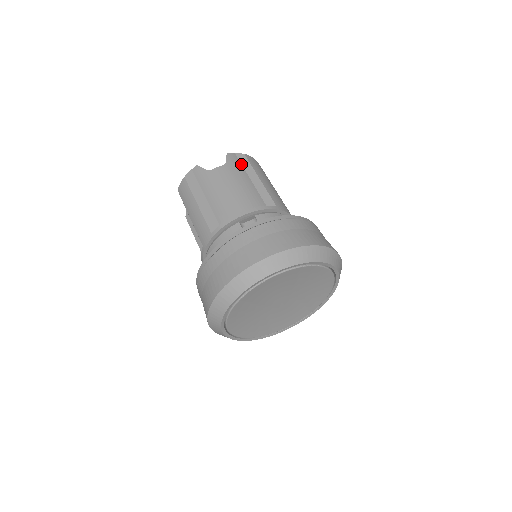
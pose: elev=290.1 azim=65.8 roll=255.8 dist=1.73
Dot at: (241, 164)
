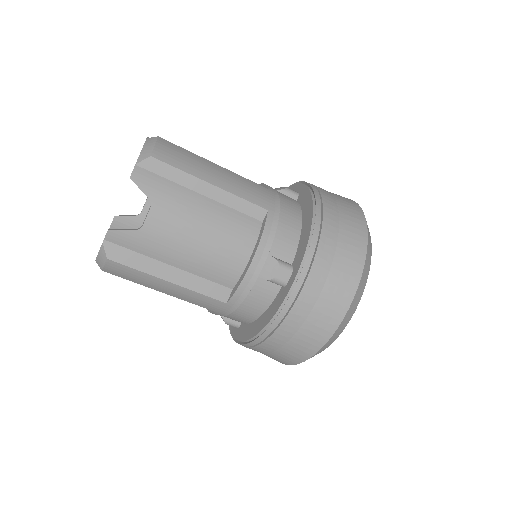
Dot at: (165, 179)
